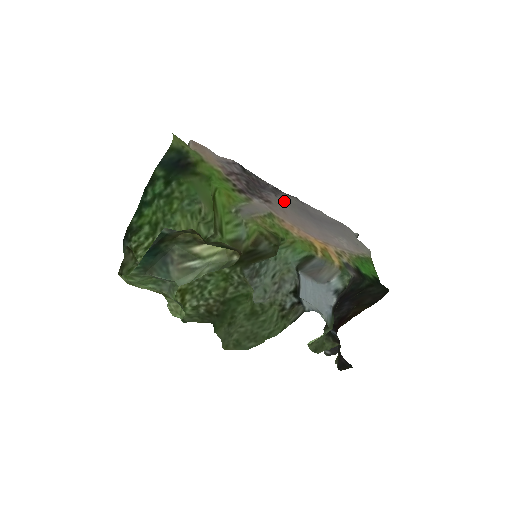
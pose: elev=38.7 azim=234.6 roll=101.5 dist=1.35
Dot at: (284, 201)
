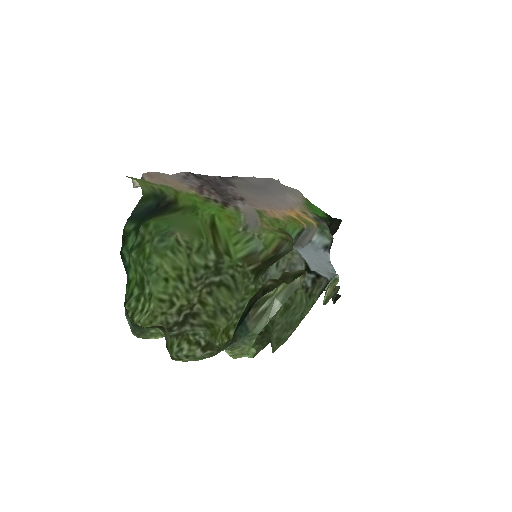
Dot at: (242, 188)
